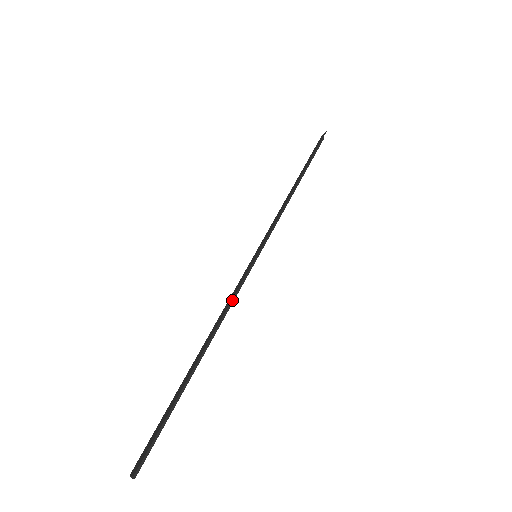
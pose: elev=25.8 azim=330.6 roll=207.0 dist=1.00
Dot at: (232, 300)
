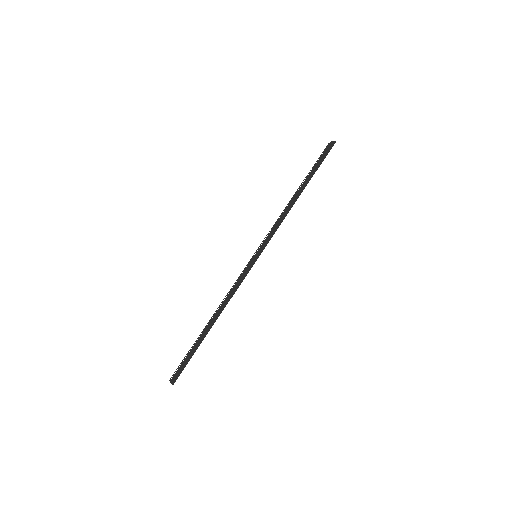
Dot at: (235, 287)
